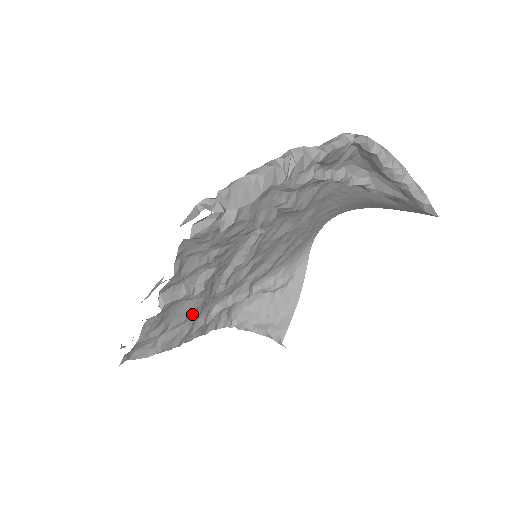
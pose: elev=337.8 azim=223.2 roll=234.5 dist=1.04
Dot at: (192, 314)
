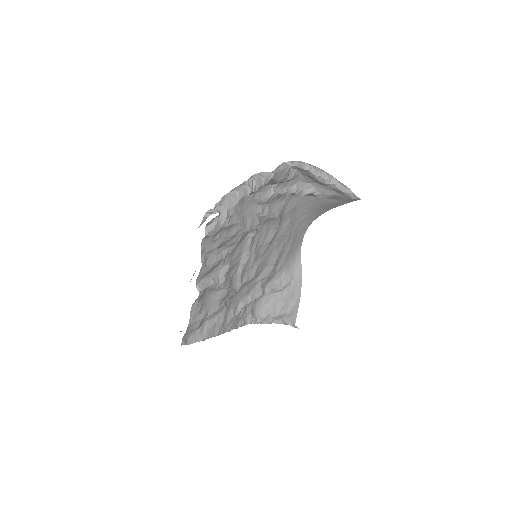
Dot at: (222, 304)
